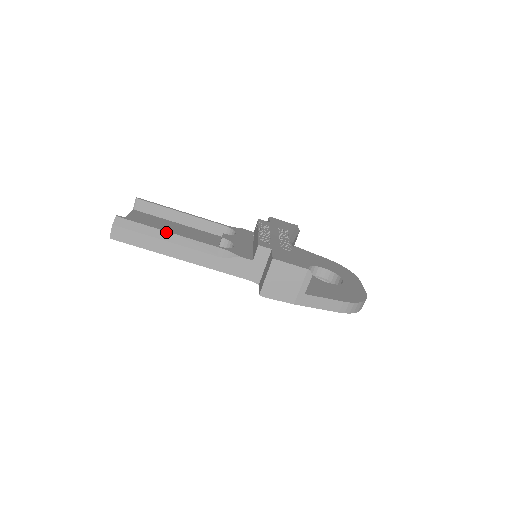
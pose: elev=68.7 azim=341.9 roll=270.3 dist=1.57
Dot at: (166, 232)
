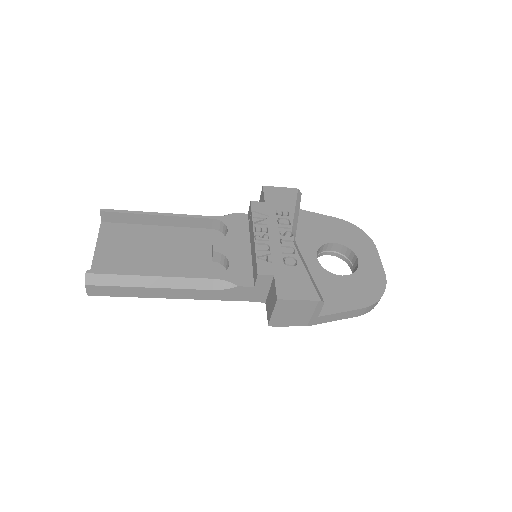
Dot at: (148, 277)
